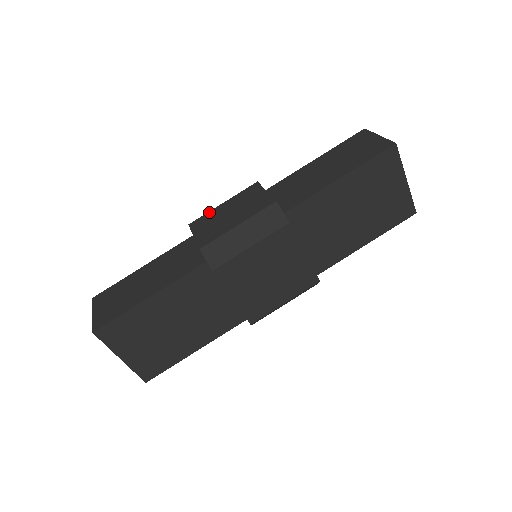
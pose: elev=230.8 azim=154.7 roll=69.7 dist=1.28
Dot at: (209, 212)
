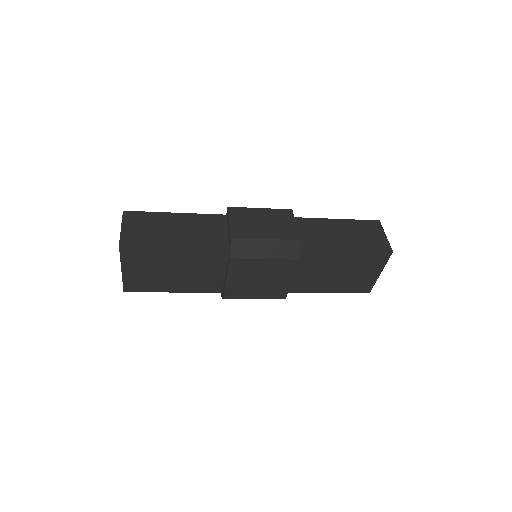
Dot at: (247, 208)
